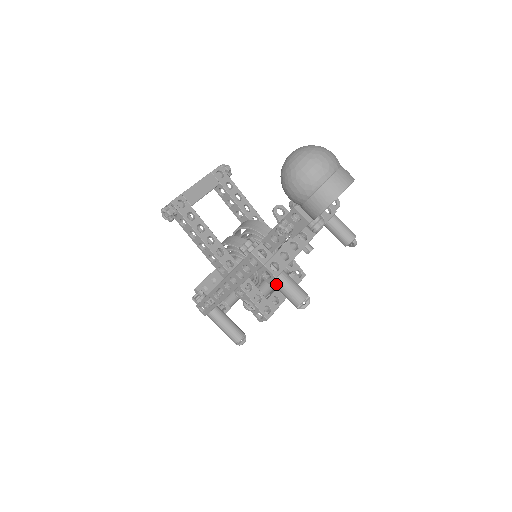
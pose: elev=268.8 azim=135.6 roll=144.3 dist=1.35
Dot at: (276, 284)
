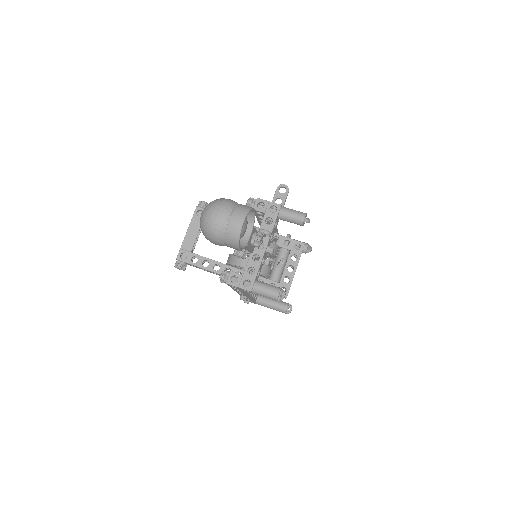
Dot at: occluded
